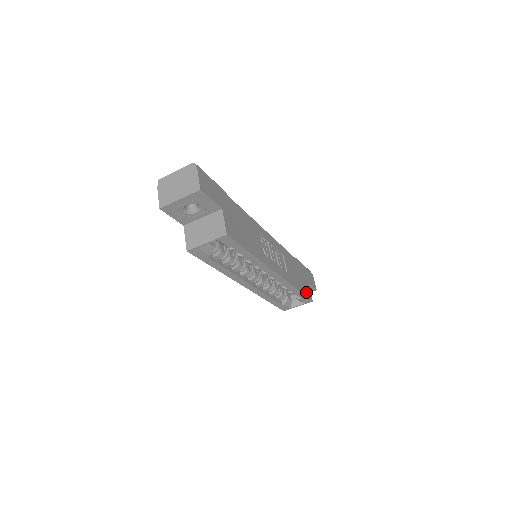
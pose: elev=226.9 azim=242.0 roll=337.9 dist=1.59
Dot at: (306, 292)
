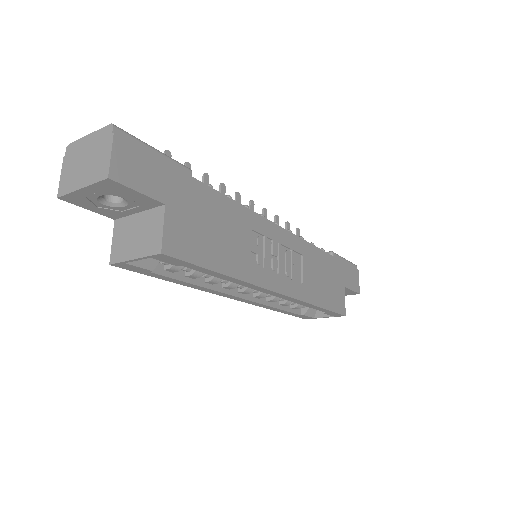
Dot at: (336, 304)
